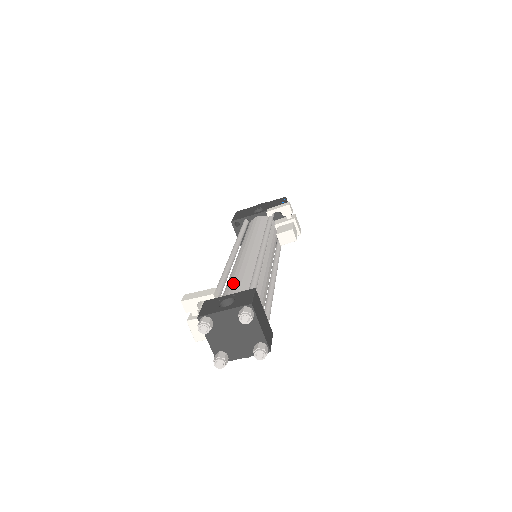
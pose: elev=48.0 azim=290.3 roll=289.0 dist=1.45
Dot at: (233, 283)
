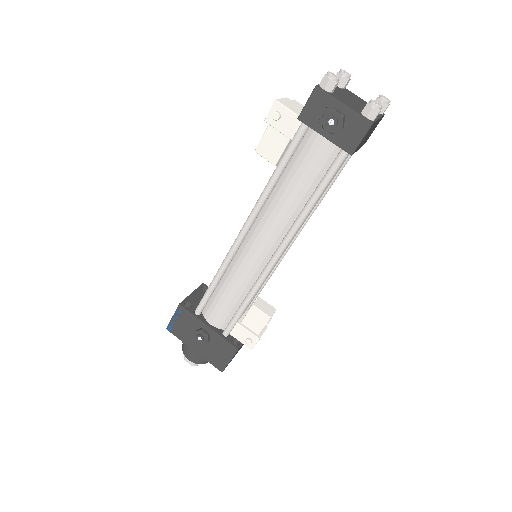
Dot at: occluded
